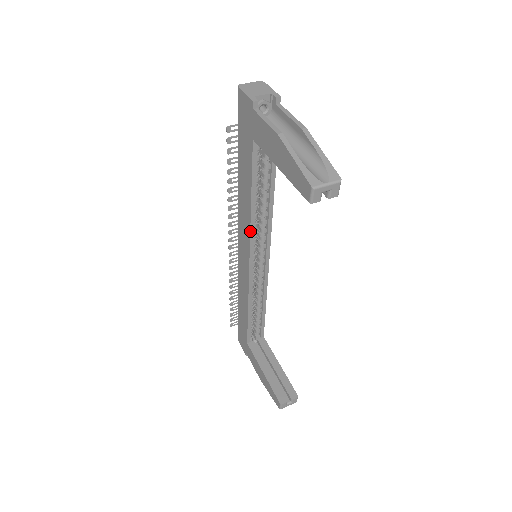
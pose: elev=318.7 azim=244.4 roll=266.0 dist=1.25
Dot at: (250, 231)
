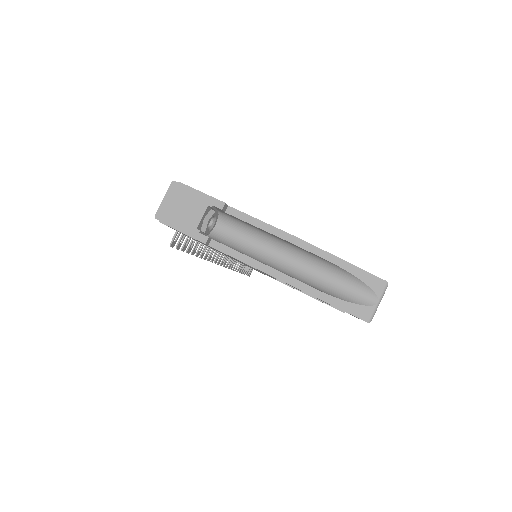
Dot at: (249, 266)
